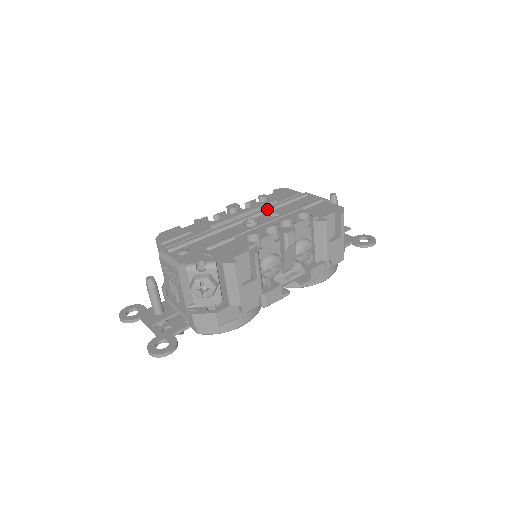
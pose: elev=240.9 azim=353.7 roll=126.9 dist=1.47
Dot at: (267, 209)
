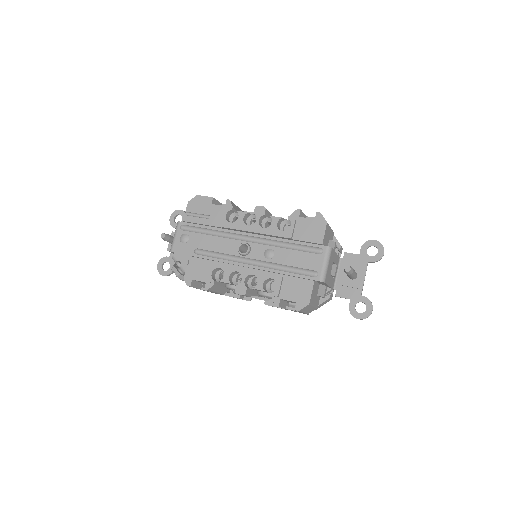
Dot at: (271, 243)
